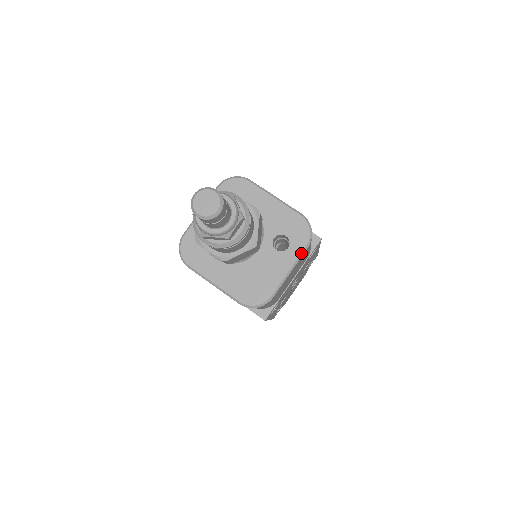
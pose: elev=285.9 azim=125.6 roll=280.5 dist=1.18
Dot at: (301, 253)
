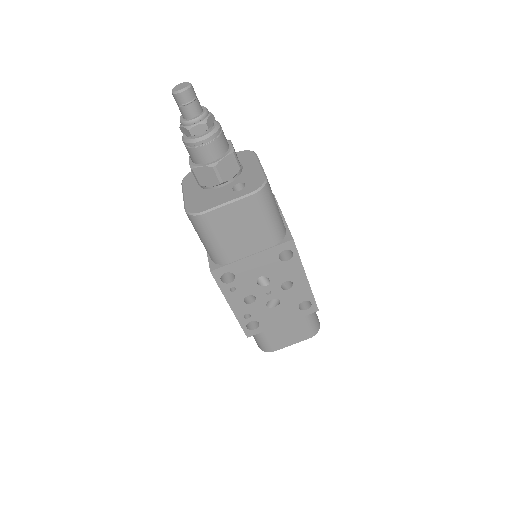
Dot at: (244, 195)
